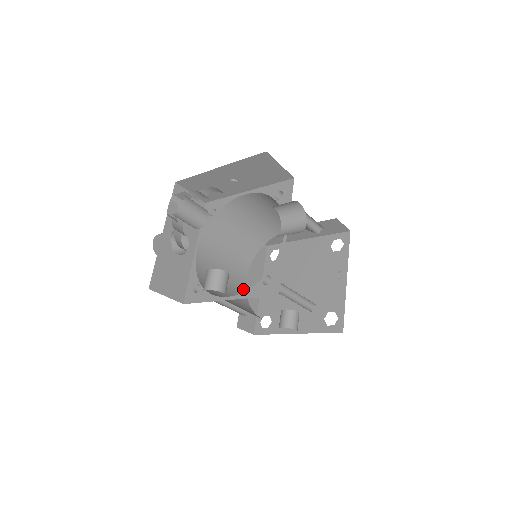
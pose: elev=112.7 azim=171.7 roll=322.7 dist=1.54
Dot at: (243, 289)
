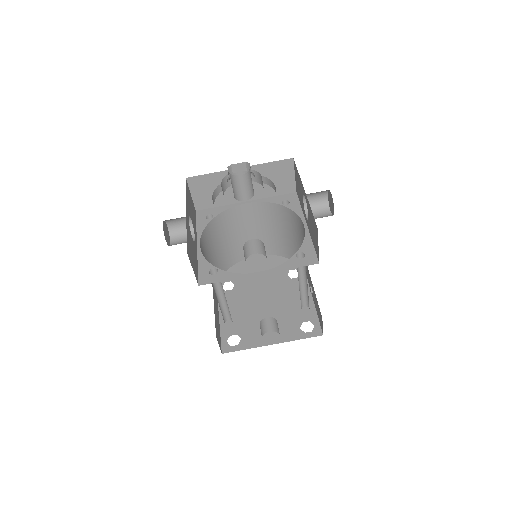
Dot at: occluded
